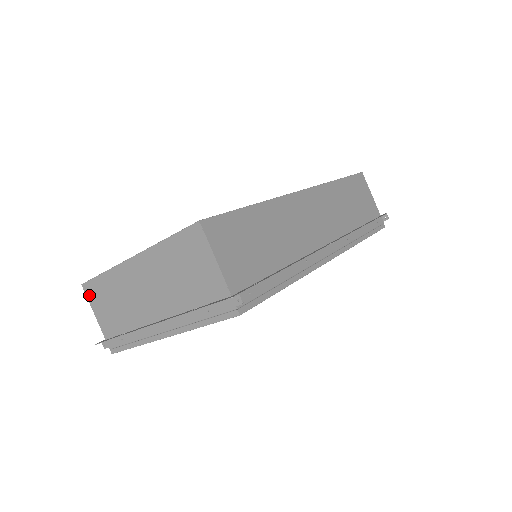
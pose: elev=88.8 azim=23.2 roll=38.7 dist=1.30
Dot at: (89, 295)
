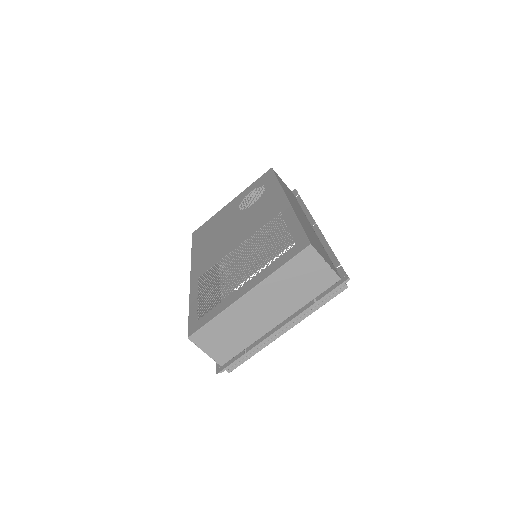
Dot at: (198, 342)
